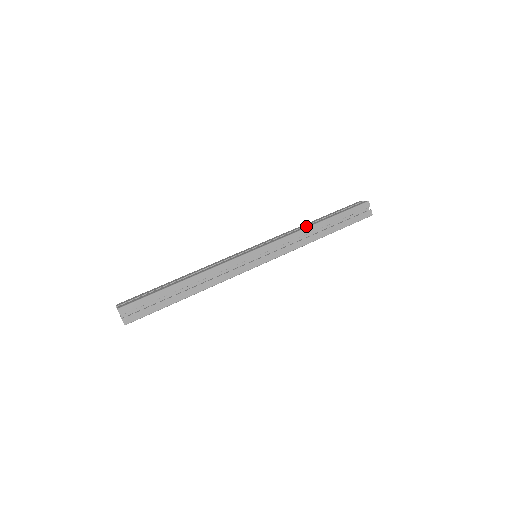
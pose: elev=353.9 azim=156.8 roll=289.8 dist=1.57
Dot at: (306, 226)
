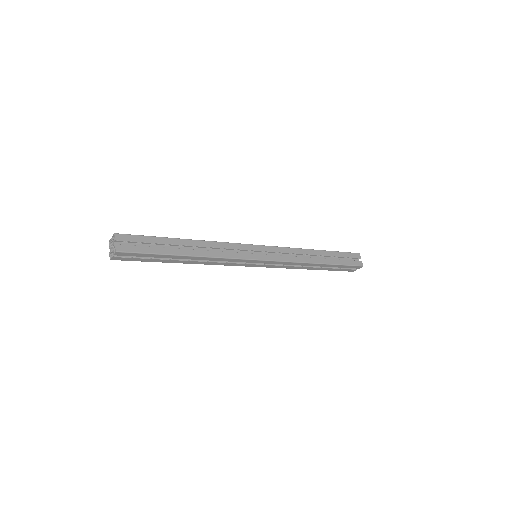
Dot at: occluded
